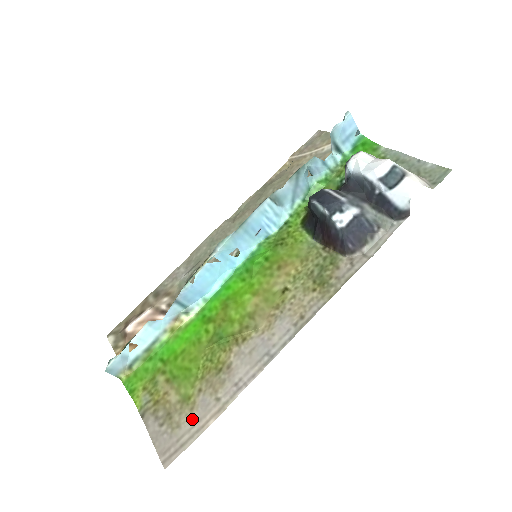
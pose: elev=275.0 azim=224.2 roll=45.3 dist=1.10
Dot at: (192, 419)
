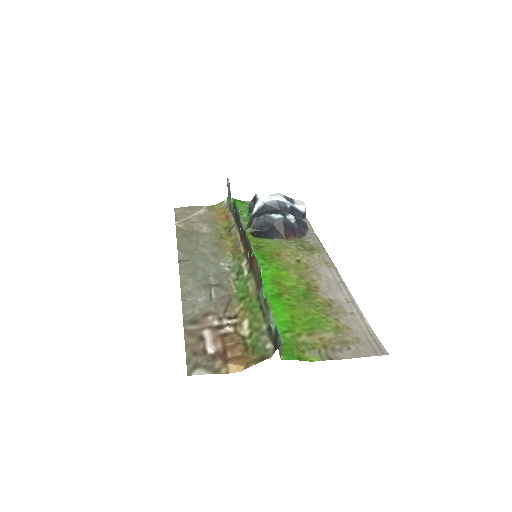
Dot at: (357, 330)
